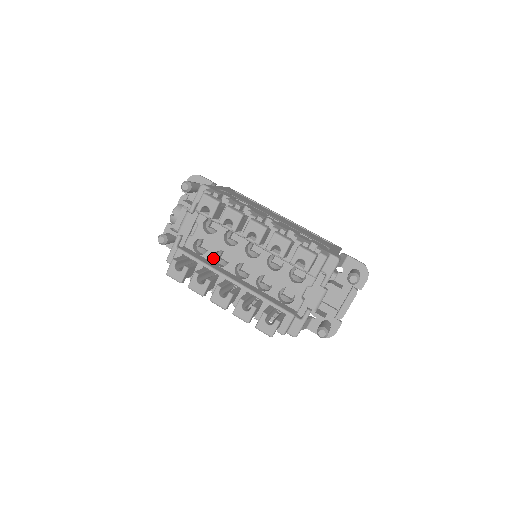
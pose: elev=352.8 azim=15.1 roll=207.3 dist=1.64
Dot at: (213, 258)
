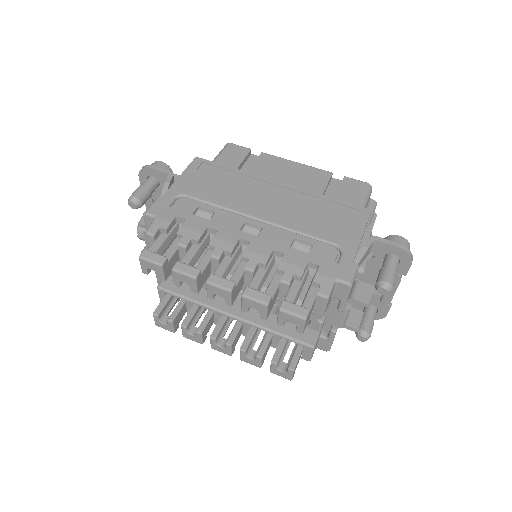
Dot at: occluded
